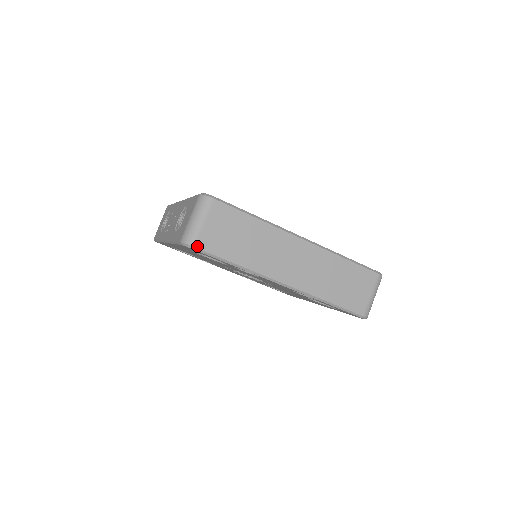
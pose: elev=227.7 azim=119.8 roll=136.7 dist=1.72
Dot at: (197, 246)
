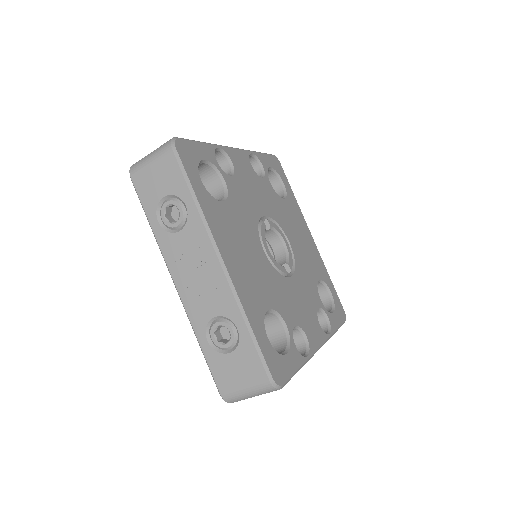
Dot at: occluded
